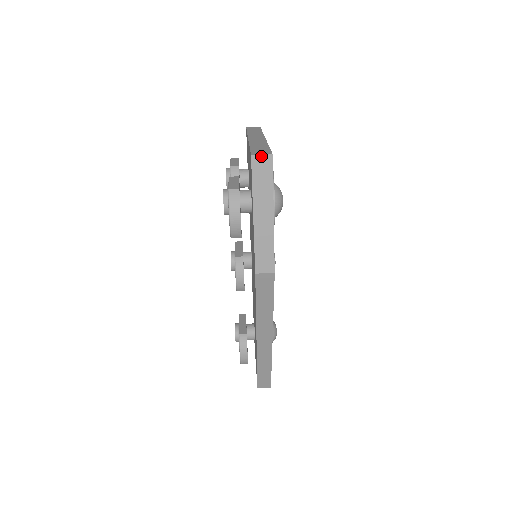
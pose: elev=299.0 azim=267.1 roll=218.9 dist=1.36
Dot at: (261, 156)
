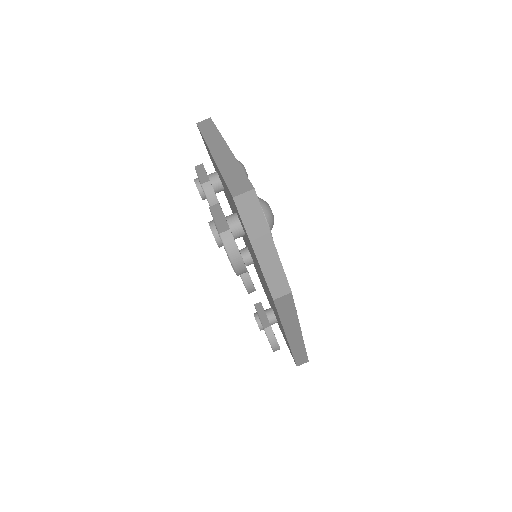
Dot at: (243, 195)
